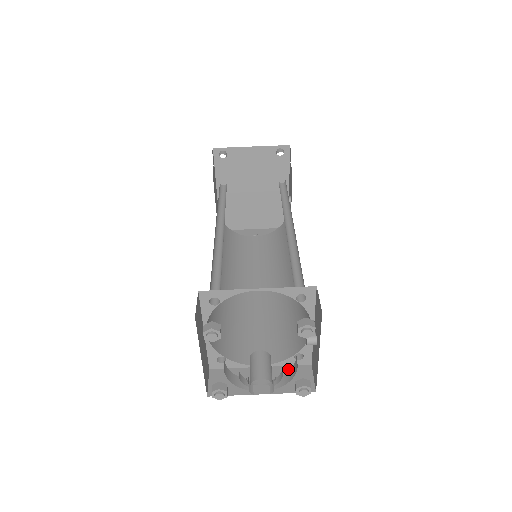
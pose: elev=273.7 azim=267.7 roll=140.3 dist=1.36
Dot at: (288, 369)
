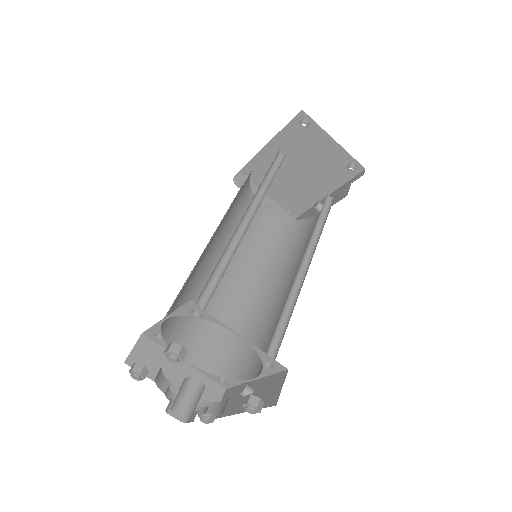
Dot at: (206, 380)
